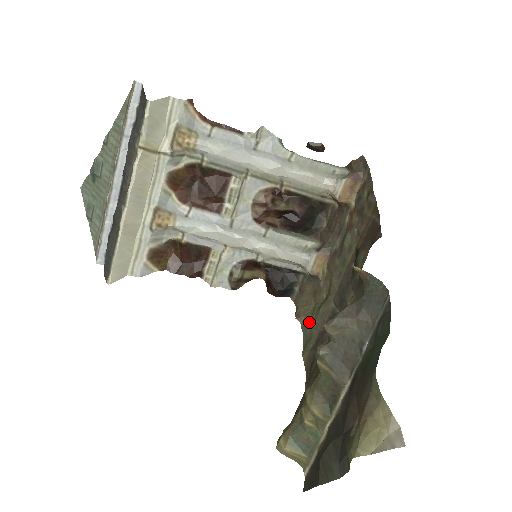
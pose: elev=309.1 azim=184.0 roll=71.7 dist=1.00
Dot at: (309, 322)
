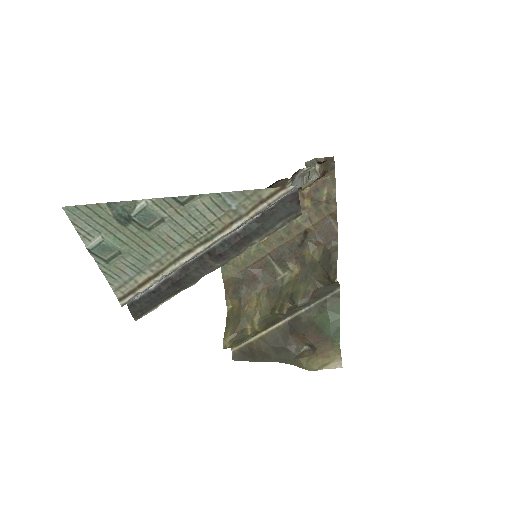
Dot at: occluded
